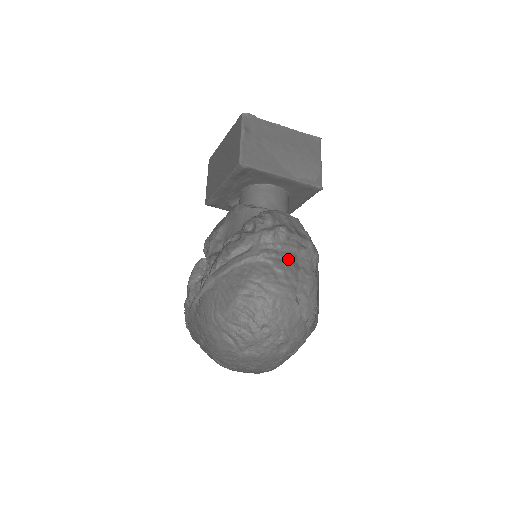
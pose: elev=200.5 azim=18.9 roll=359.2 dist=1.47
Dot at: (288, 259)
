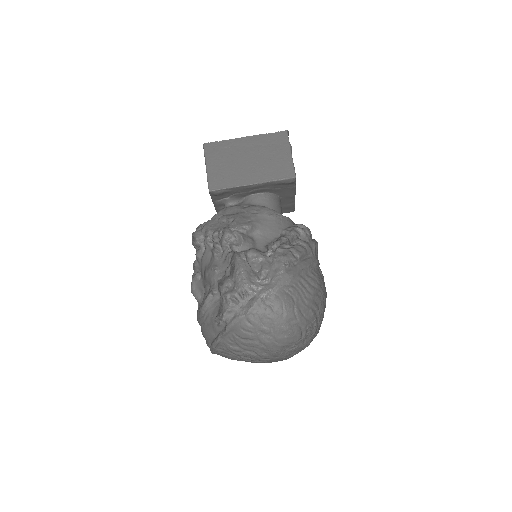
Dot at: occluded
